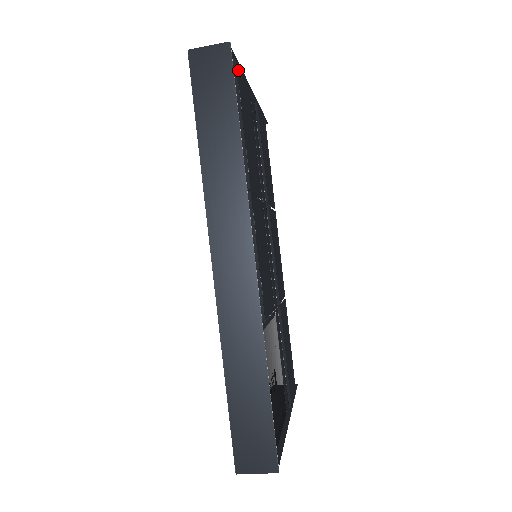
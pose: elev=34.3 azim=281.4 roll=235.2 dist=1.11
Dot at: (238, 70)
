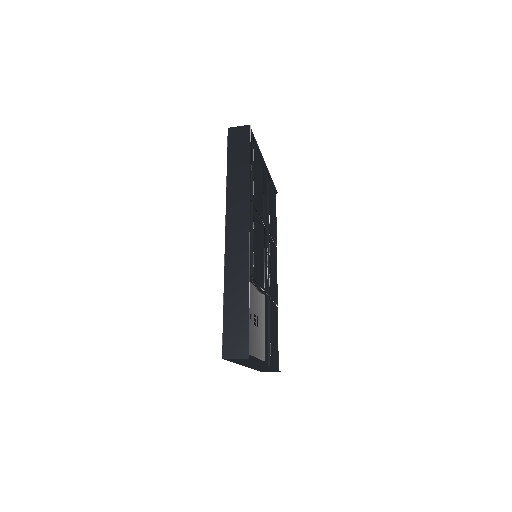
Dot at: (255, 145)
